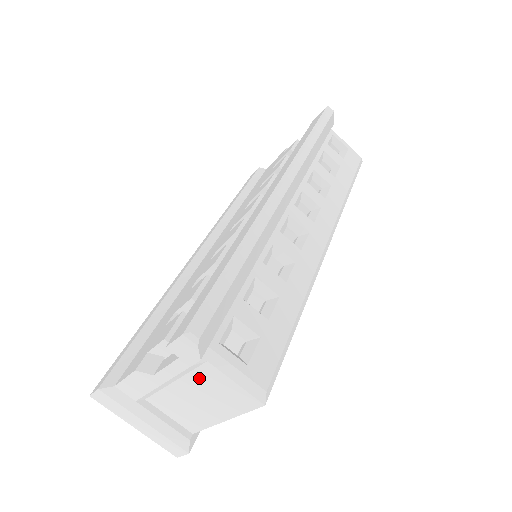
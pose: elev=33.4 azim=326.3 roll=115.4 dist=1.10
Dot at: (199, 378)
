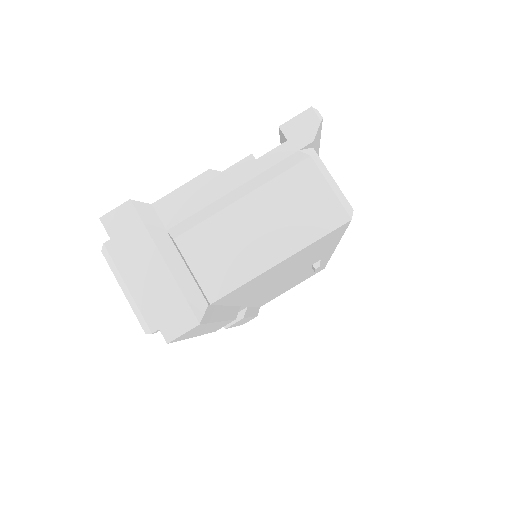
Dot at: (285, 185)
